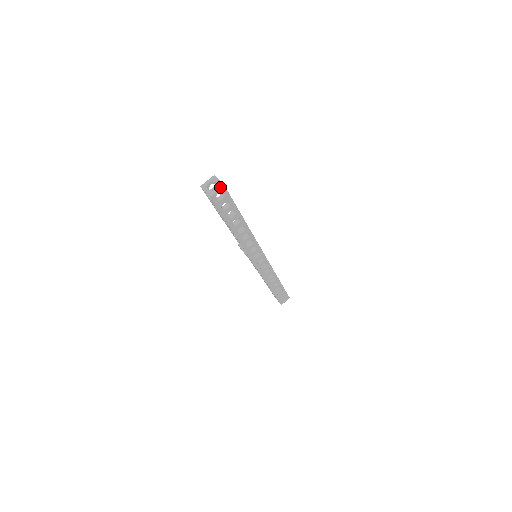
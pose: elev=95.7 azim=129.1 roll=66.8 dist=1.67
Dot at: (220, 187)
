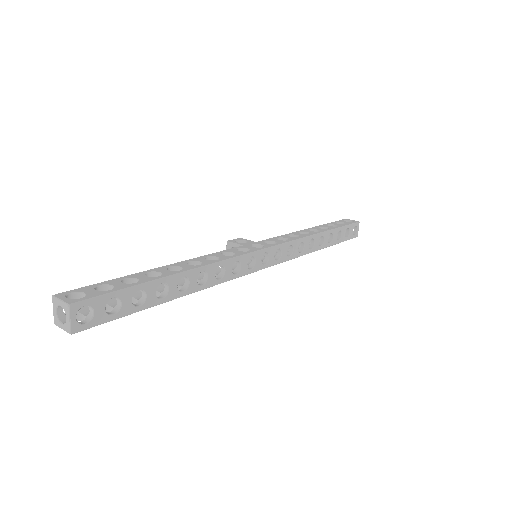
Dot at: (67, 311)
